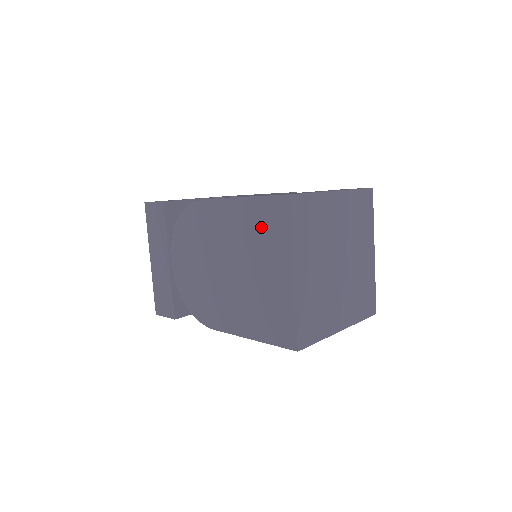
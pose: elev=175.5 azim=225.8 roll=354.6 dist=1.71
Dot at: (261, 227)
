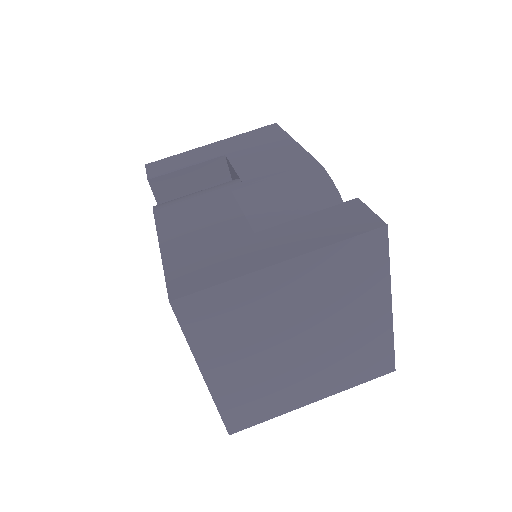
Dot at: occluded
